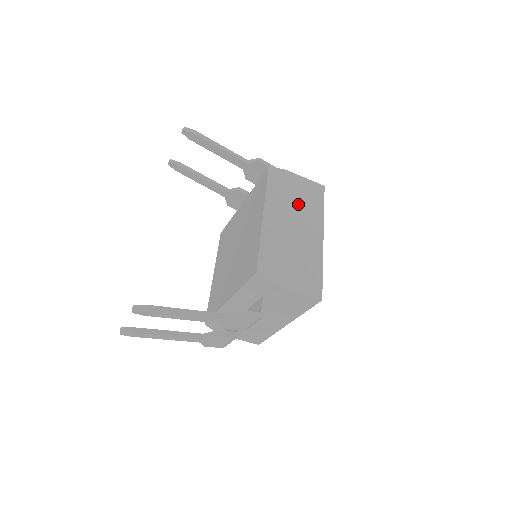
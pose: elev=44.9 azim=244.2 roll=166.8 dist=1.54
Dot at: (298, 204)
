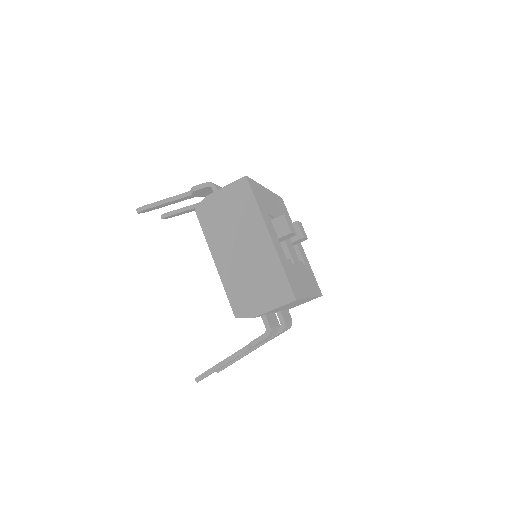
Dot at: (234, 222)
